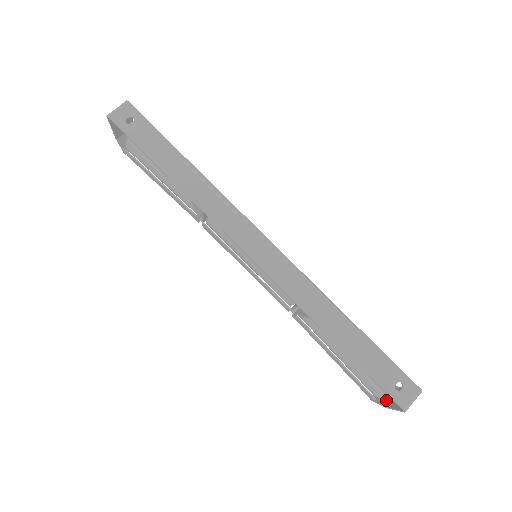
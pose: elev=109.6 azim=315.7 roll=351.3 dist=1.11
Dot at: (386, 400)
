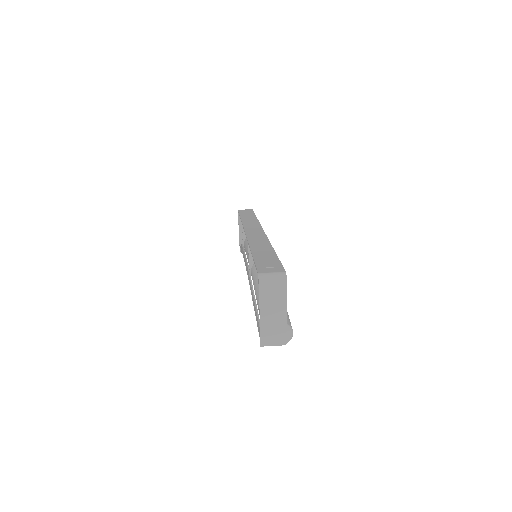
Dot at: (267, 325)
